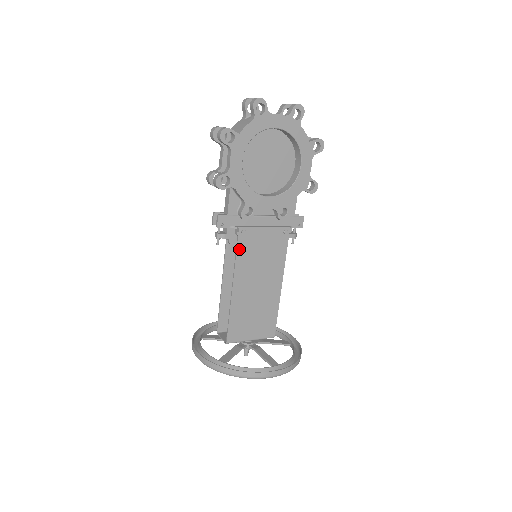
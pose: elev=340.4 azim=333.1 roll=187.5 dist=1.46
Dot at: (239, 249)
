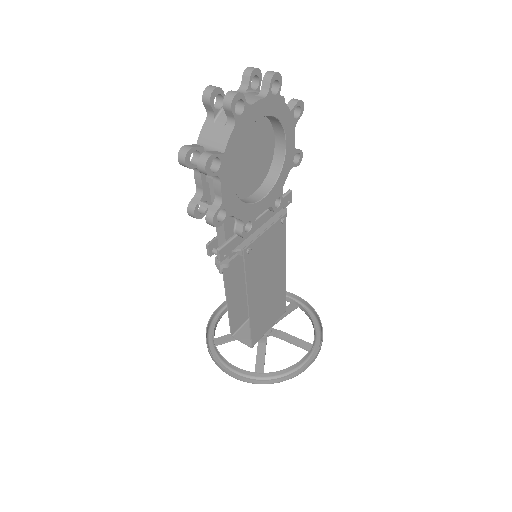
Dot at: (247, 268)
